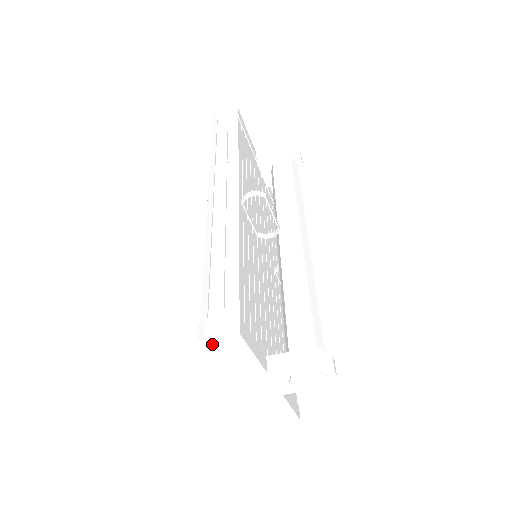
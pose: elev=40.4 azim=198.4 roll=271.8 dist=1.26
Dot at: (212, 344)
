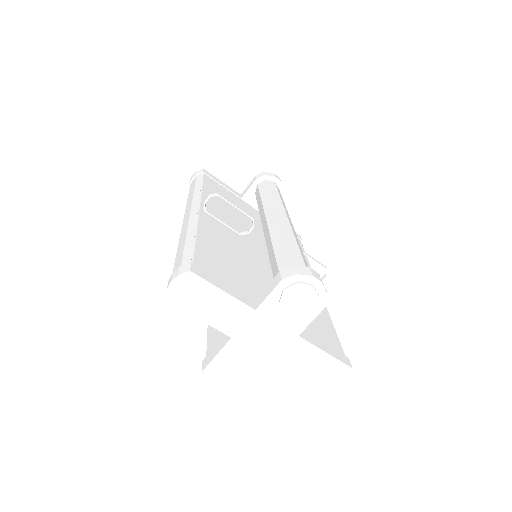
Dot at: (180, 296)
